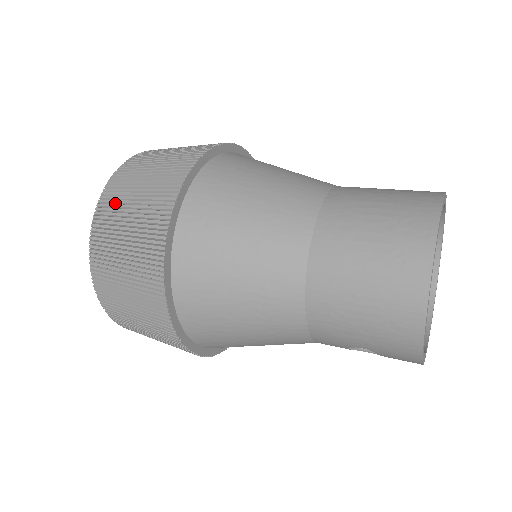
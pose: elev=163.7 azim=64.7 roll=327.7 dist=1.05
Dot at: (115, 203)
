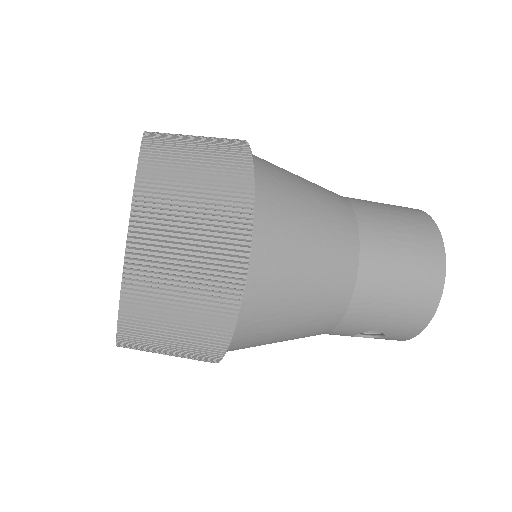
Dot at: (165, 184)
